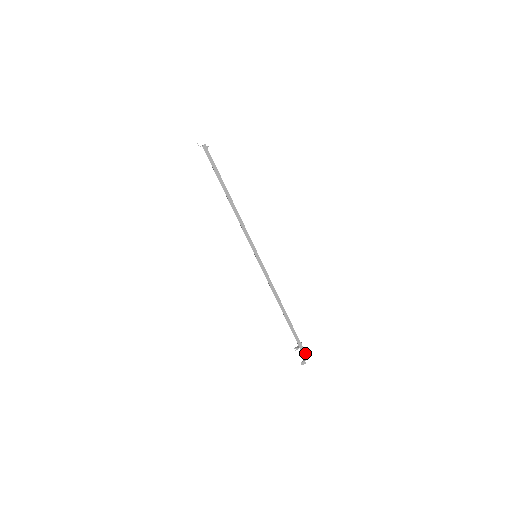
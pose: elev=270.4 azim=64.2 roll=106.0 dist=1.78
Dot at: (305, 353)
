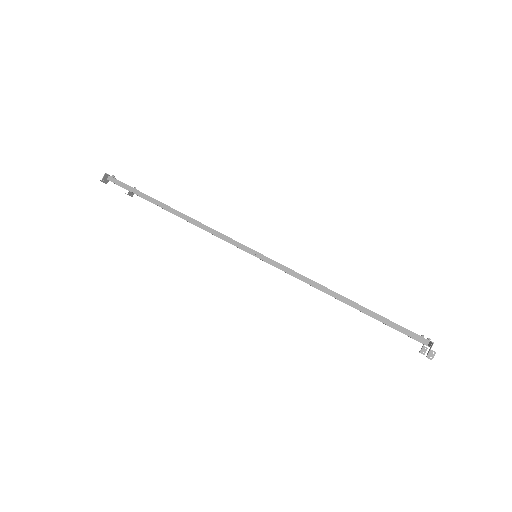
Dot at: (420, 337)
